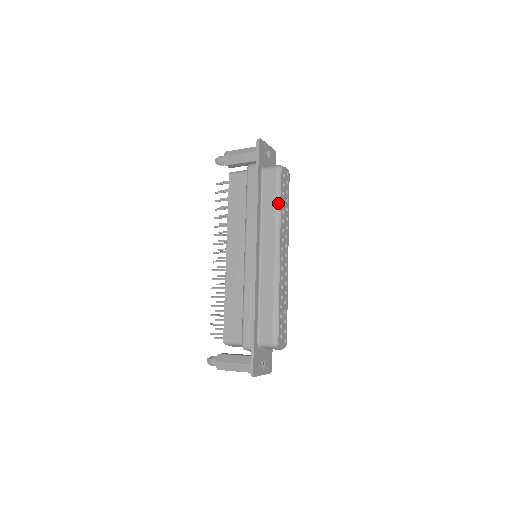
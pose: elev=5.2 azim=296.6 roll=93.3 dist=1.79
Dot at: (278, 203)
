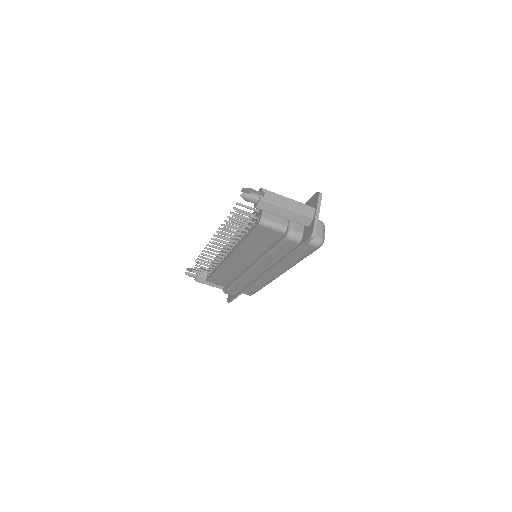
Dot at: occluded
